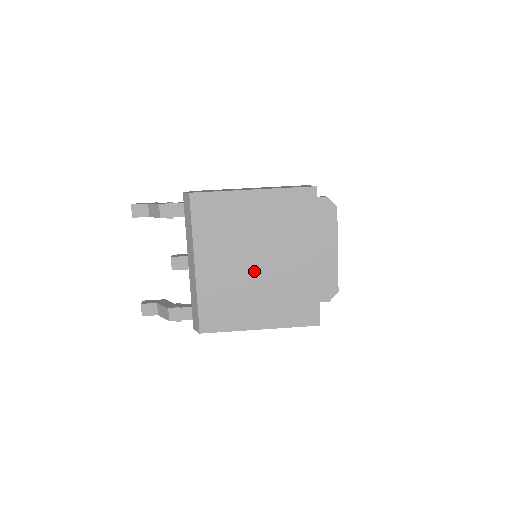
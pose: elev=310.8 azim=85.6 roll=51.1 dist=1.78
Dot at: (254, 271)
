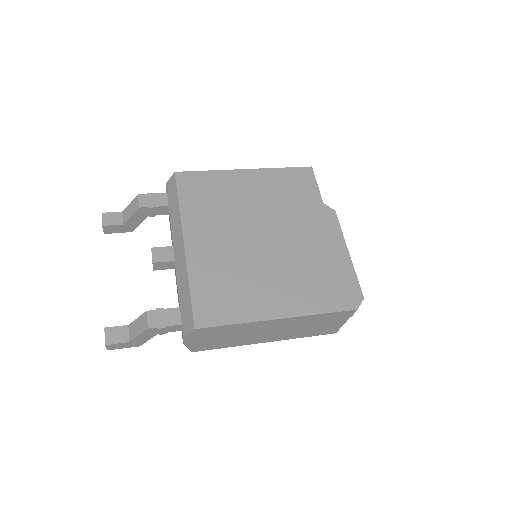
Dot at: (259, 247)
